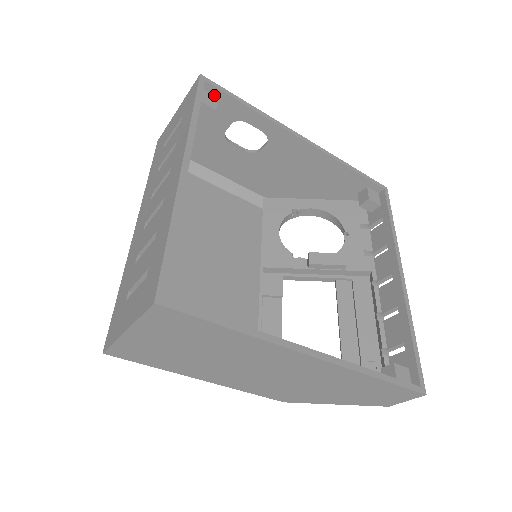
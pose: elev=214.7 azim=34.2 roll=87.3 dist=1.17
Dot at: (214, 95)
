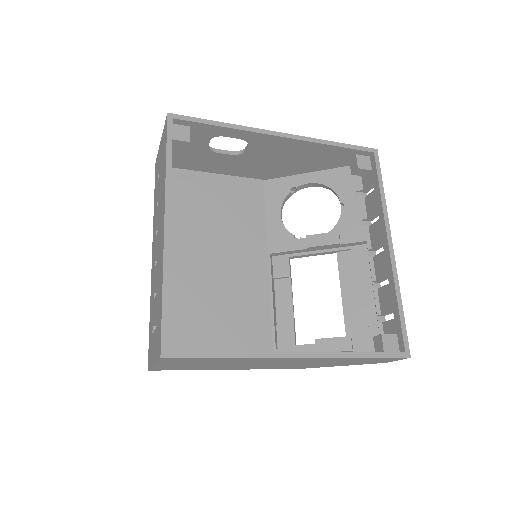
Dot at: (186, 125)
